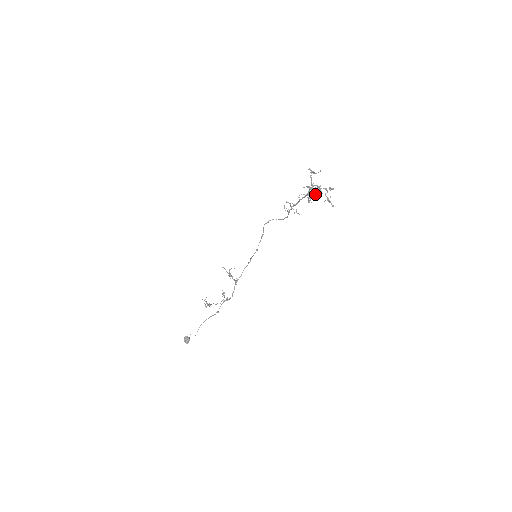
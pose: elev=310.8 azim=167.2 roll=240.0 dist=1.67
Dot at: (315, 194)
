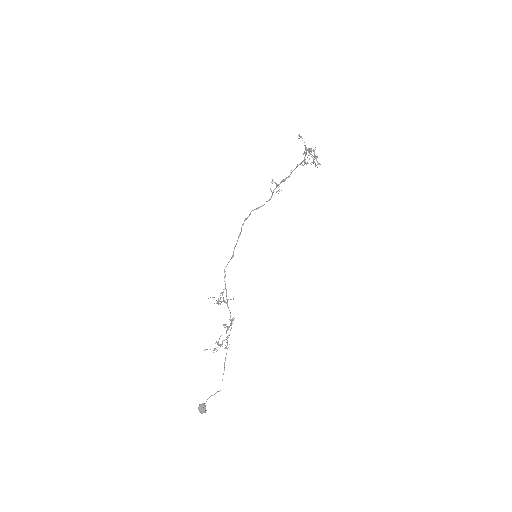
Dot at: (316, 156)
